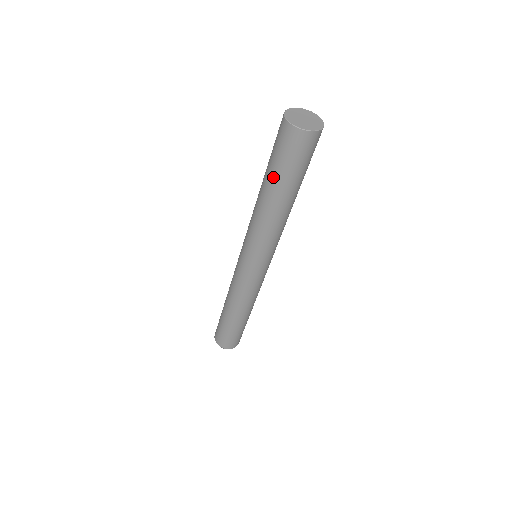
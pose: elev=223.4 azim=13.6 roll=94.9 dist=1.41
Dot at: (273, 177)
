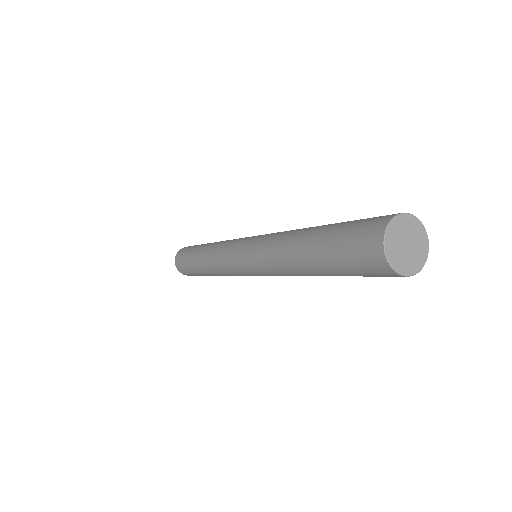
Dot at: occluded
